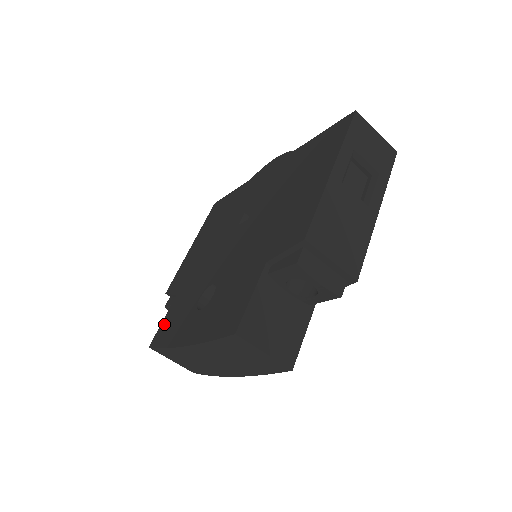
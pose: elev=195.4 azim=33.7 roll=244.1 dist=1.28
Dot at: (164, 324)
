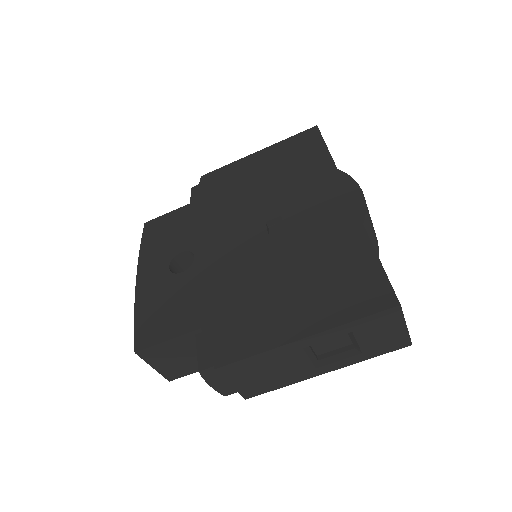
Dot at: (164, 220)
